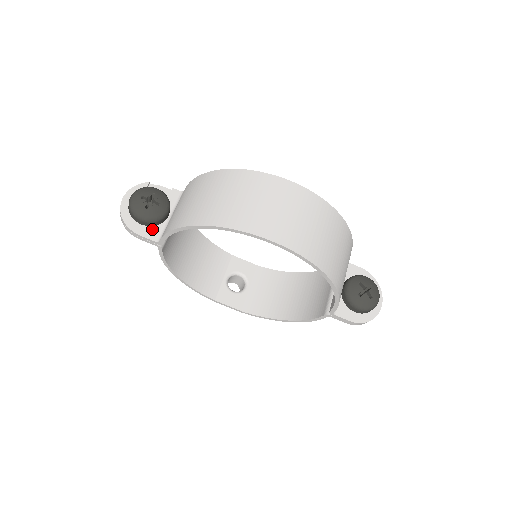
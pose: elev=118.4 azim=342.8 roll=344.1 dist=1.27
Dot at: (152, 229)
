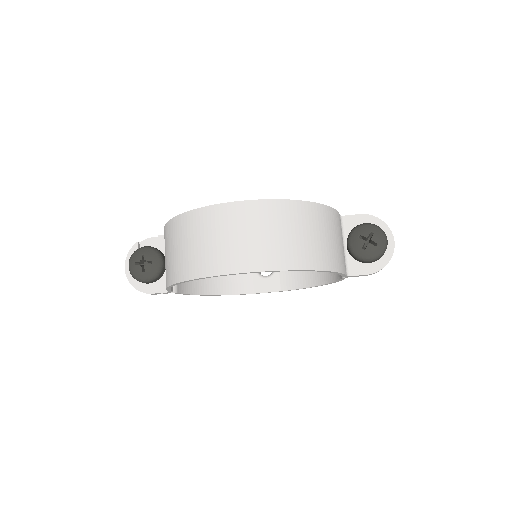
Dot at: (159, 283)
